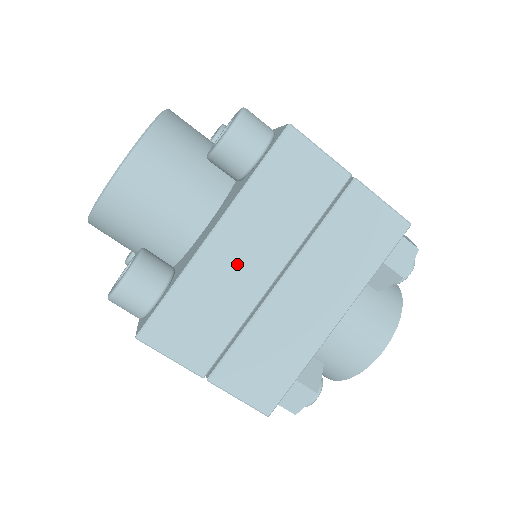
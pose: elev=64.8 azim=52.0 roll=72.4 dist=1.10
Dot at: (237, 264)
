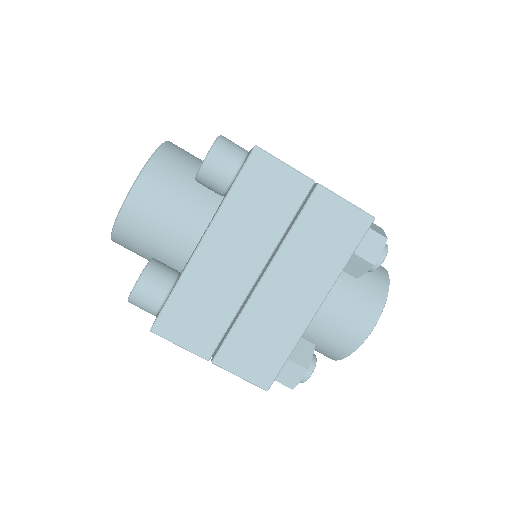
Dot at: (225, 265)
